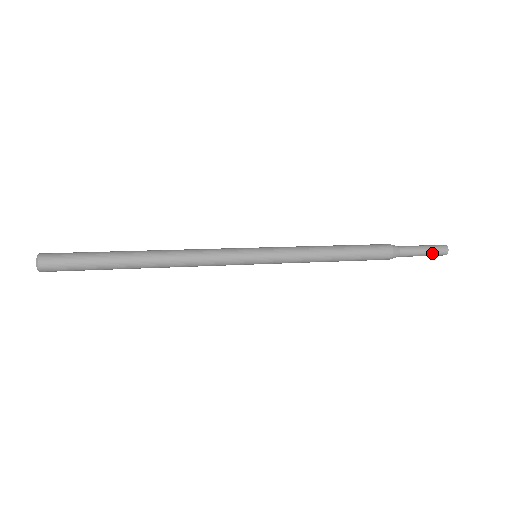
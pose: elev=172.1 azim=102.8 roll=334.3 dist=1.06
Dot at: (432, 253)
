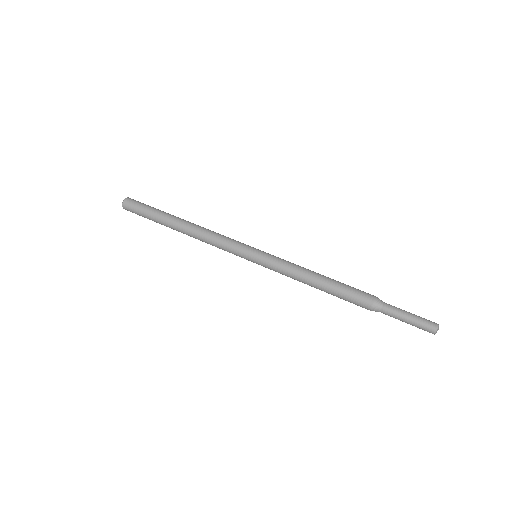
Dot at: (417, 324)
